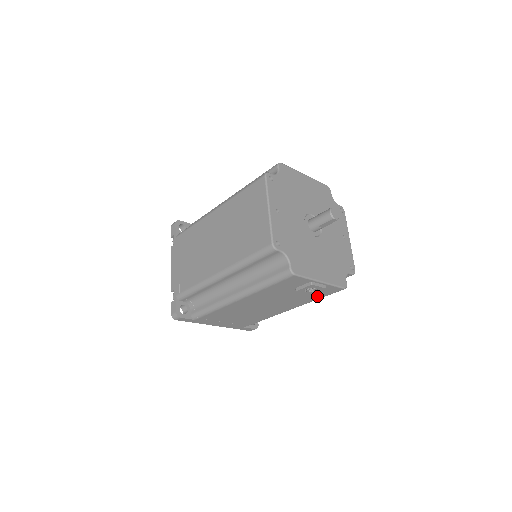
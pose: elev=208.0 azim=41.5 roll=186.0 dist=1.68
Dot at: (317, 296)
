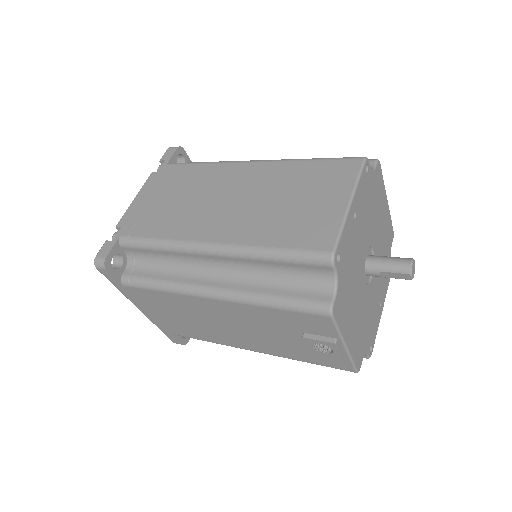
Dot at: (312, 358)
